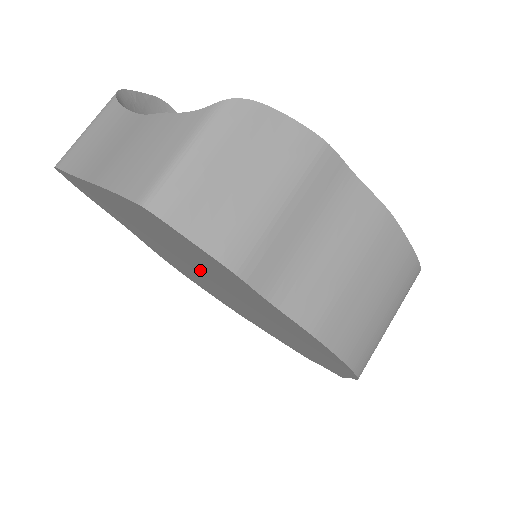
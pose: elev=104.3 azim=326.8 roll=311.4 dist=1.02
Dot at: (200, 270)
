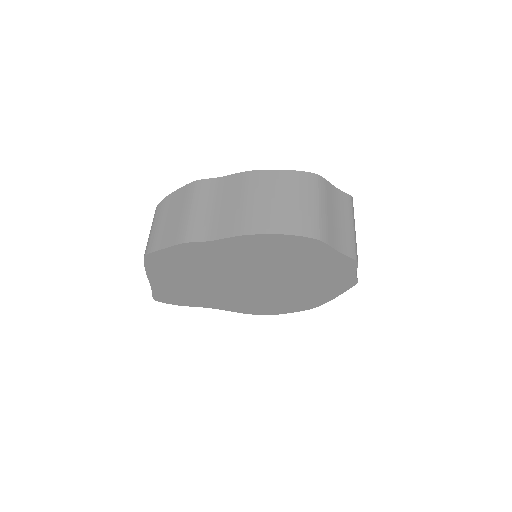
Dot at: (222, 278)
